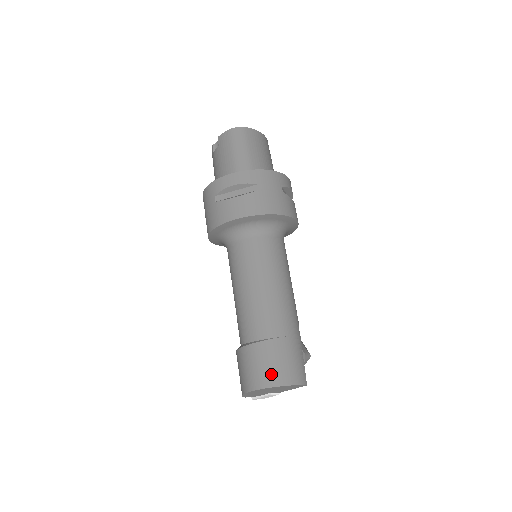
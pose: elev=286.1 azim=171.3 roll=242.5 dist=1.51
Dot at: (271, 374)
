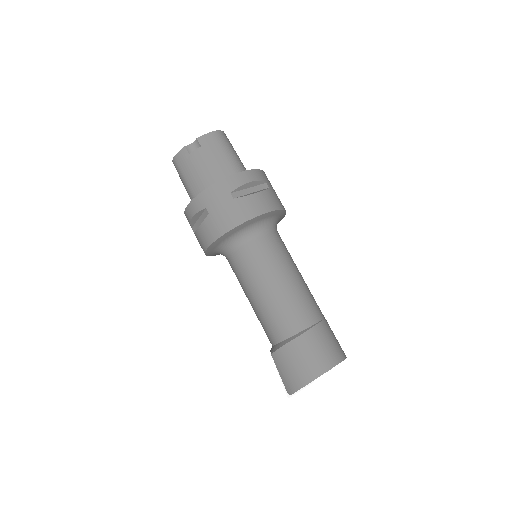
Dot at: (334, 352)
